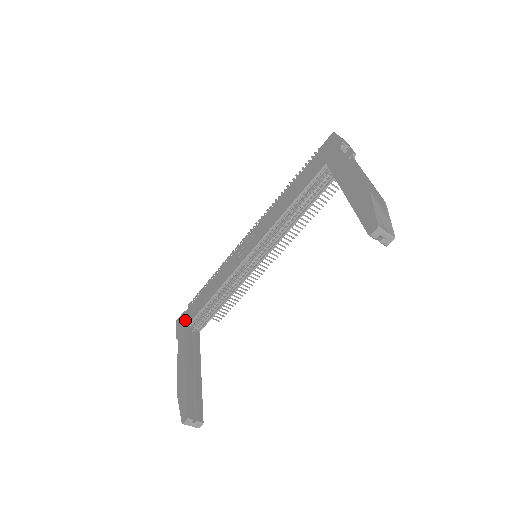
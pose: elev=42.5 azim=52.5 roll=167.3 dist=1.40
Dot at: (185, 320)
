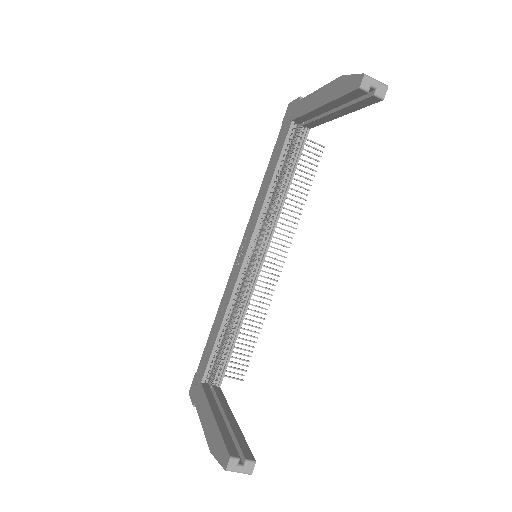
Dot at: (198, 378)
